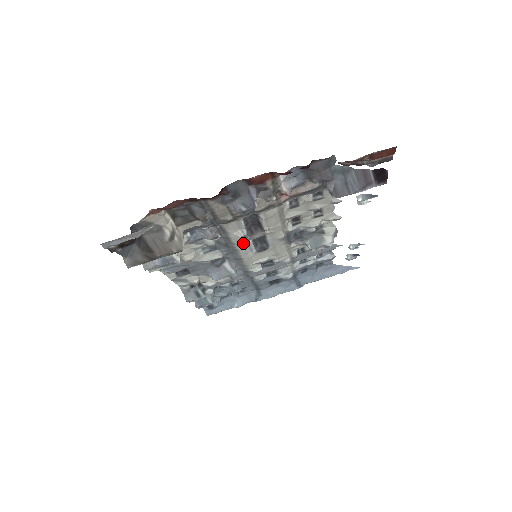
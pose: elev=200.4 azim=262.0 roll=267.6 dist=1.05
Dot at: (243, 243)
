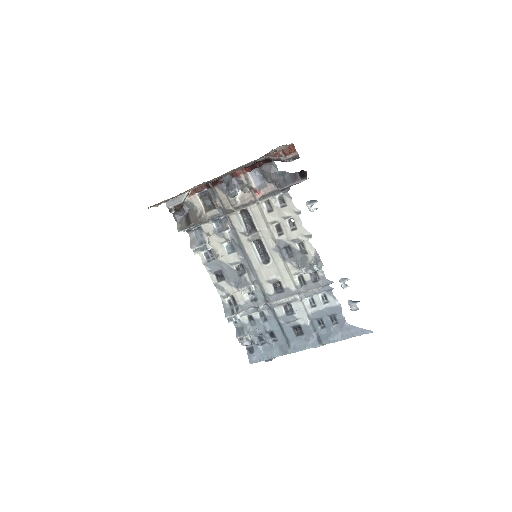
Dot at: (249, 246)
